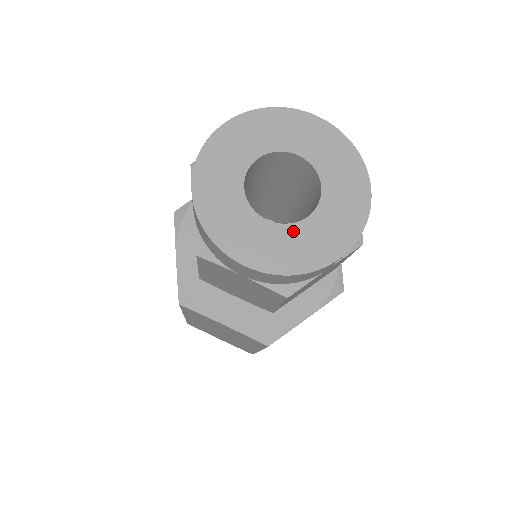
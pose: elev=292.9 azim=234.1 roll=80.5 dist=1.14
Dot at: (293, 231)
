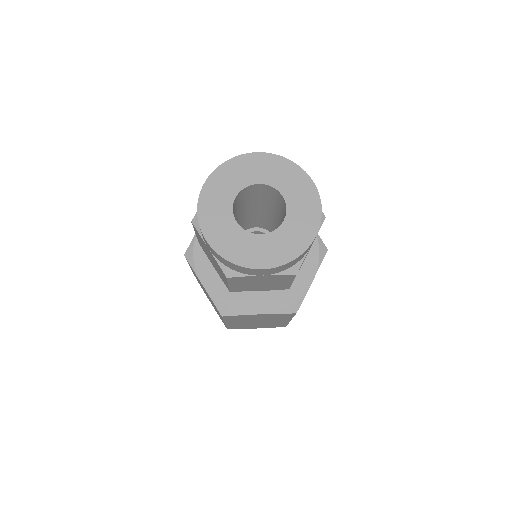
Dot at: (247, 237)
